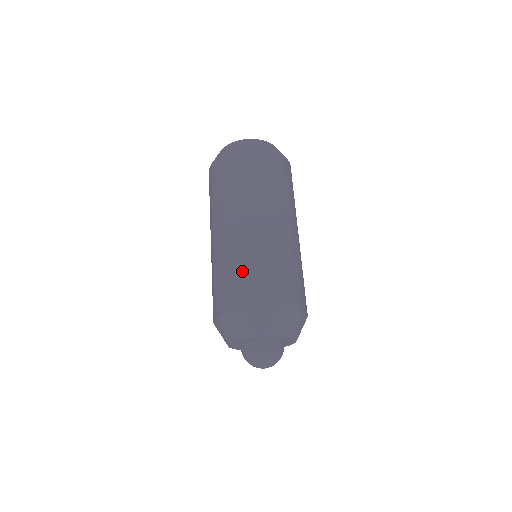
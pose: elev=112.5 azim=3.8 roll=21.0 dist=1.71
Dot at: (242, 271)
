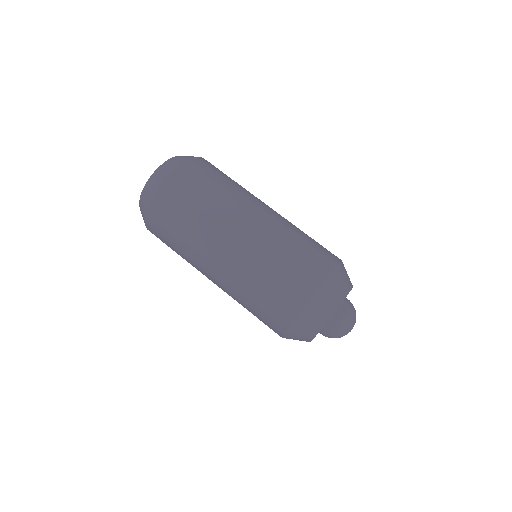
Dot at: (295, 251)
